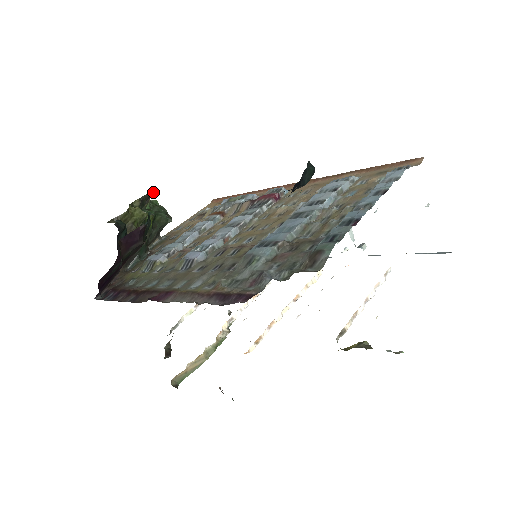
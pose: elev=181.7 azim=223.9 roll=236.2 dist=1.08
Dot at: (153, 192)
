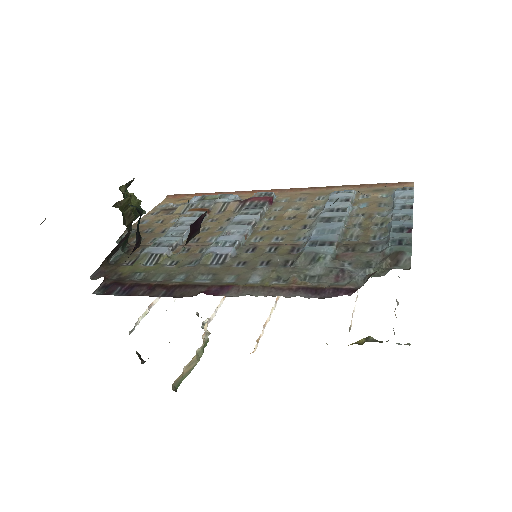
Dot at: occluded
